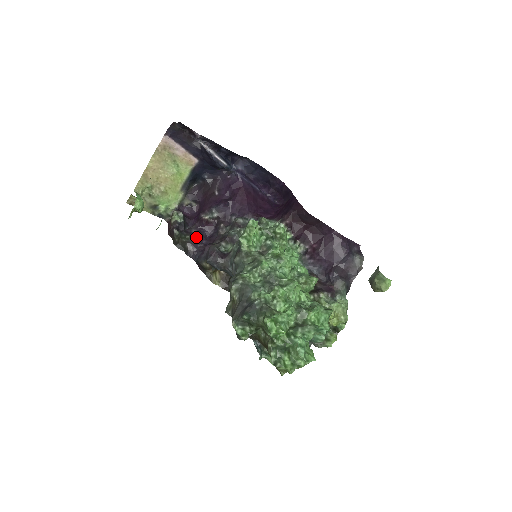
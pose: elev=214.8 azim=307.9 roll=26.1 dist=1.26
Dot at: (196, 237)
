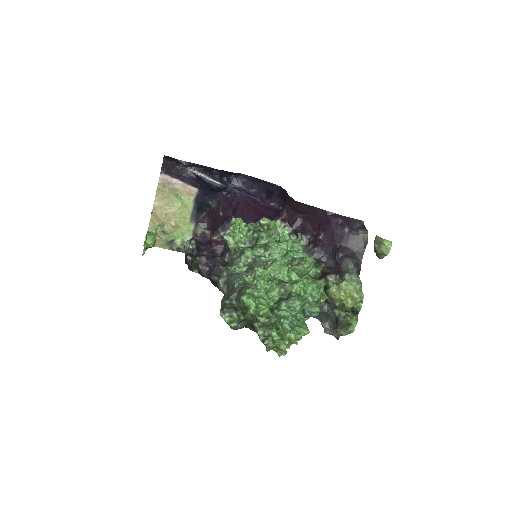
Dot at: (206, 257)
